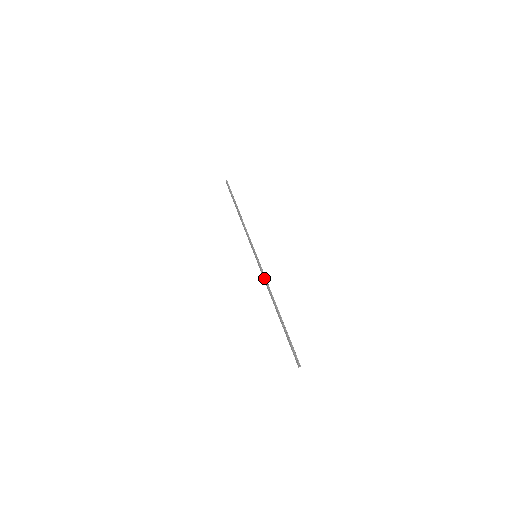
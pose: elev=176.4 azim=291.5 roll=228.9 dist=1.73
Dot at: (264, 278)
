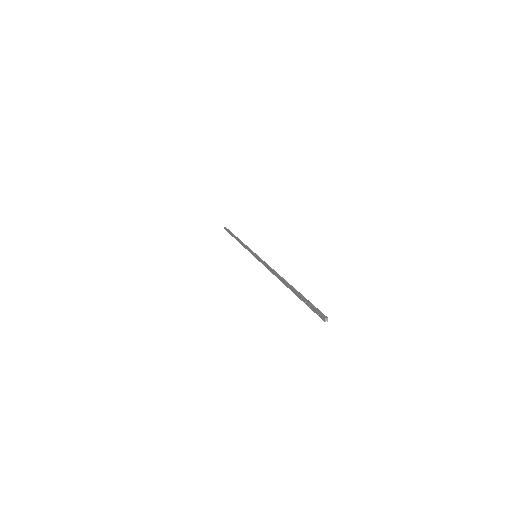
Dot at: (266, 265)
